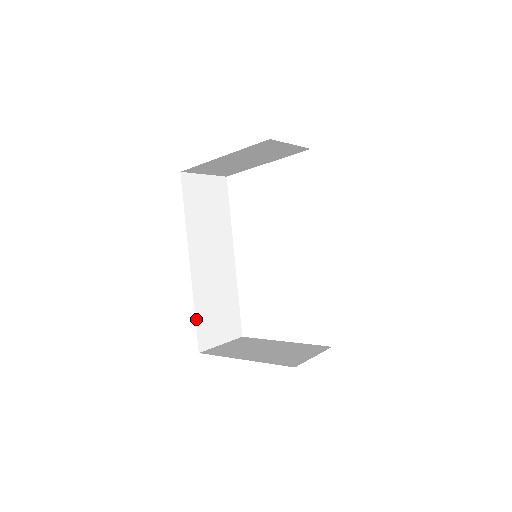
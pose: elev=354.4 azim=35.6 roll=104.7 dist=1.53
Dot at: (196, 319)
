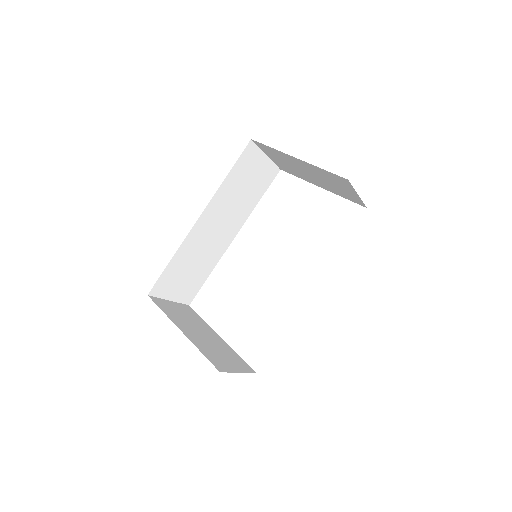
Dot at: (167, 266)
